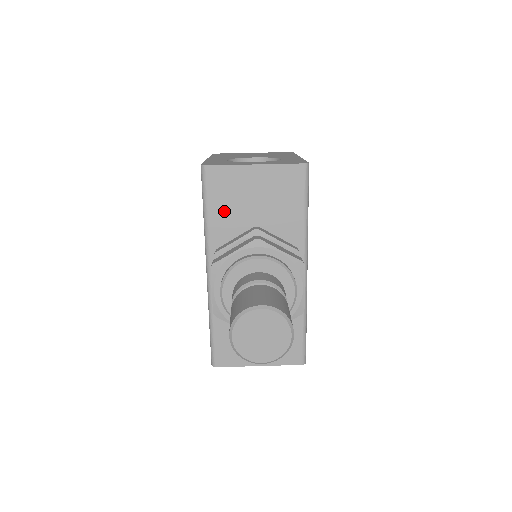
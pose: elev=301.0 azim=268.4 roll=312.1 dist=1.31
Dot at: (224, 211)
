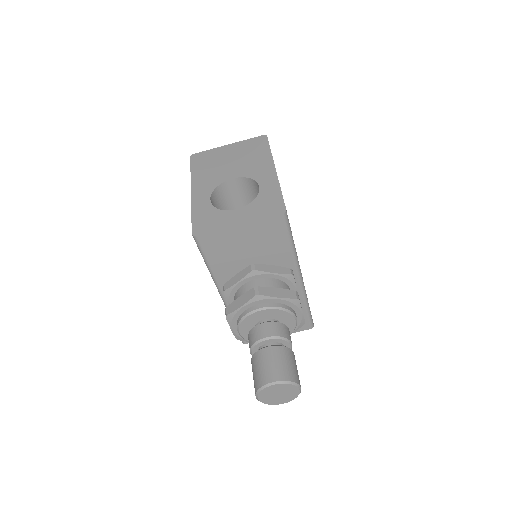
Dot at: (222, 260)
